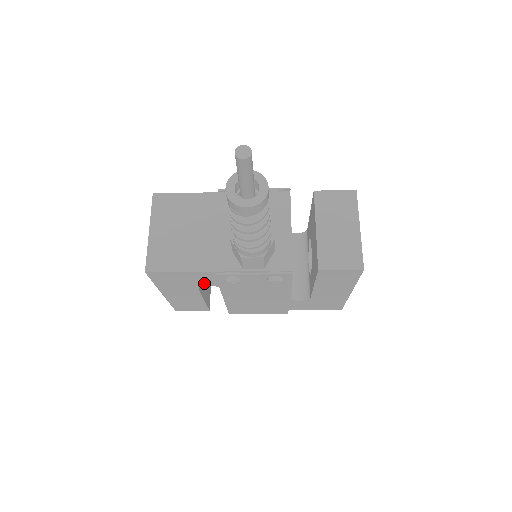
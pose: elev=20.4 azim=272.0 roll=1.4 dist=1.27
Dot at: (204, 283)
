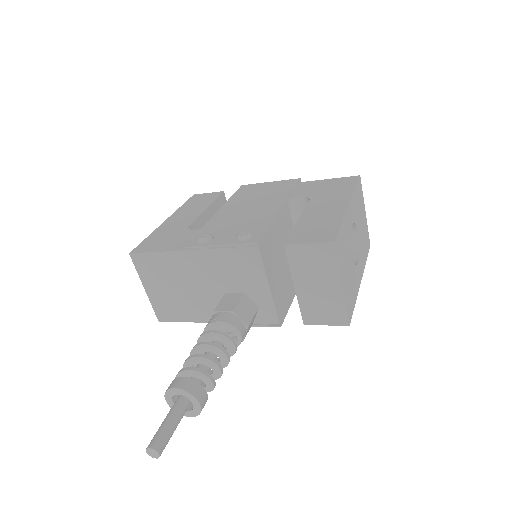
Dot at: occluded
